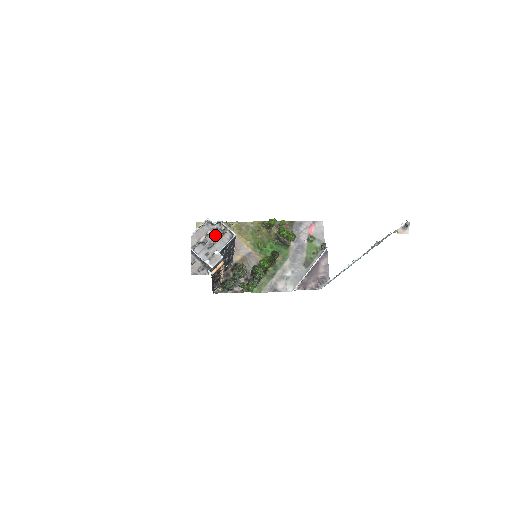
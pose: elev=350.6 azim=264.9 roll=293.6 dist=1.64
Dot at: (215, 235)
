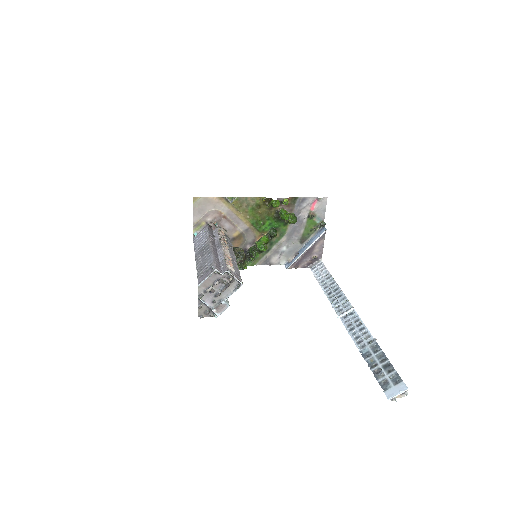
Dot at: (222, 283)
